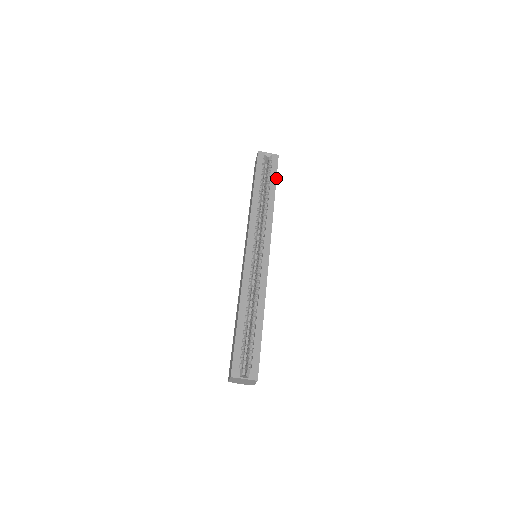
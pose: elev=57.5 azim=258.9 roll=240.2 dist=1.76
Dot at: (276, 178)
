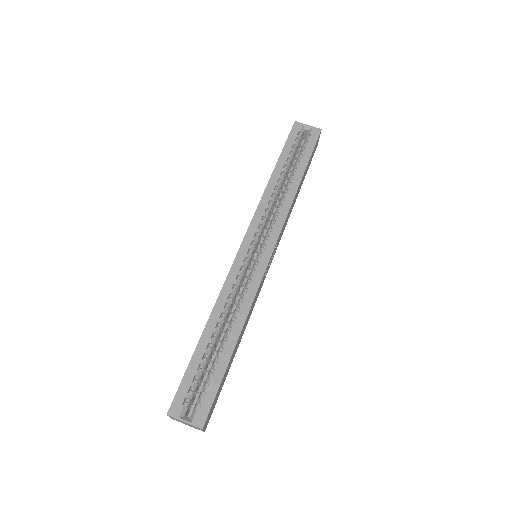
Dot at: (309, 158)
